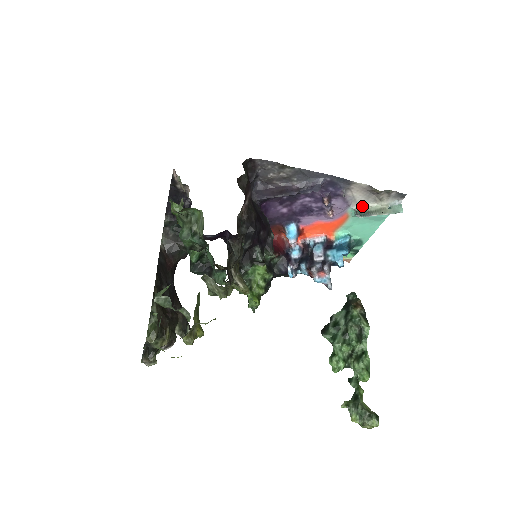
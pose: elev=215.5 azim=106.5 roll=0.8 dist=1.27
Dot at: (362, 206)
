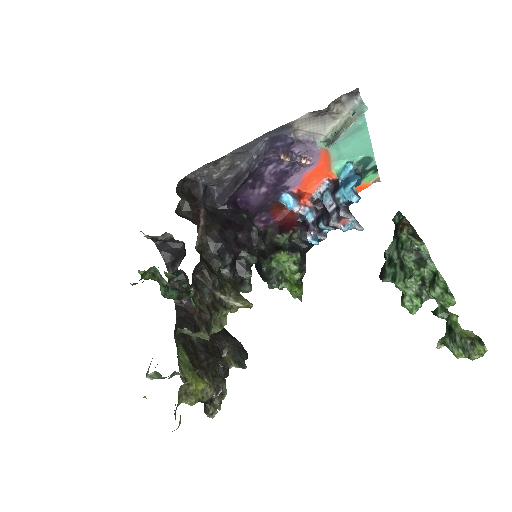
Dot at: (327, 132)
